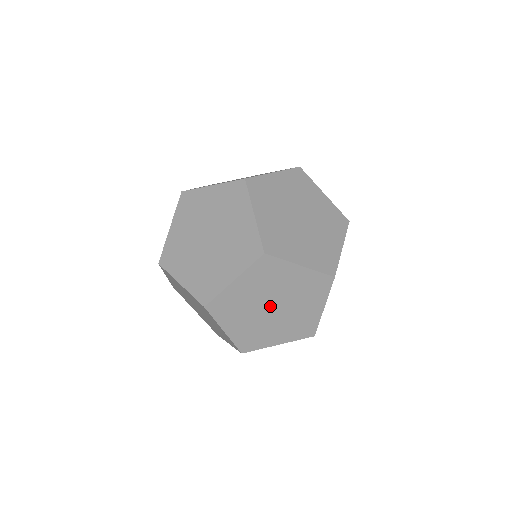
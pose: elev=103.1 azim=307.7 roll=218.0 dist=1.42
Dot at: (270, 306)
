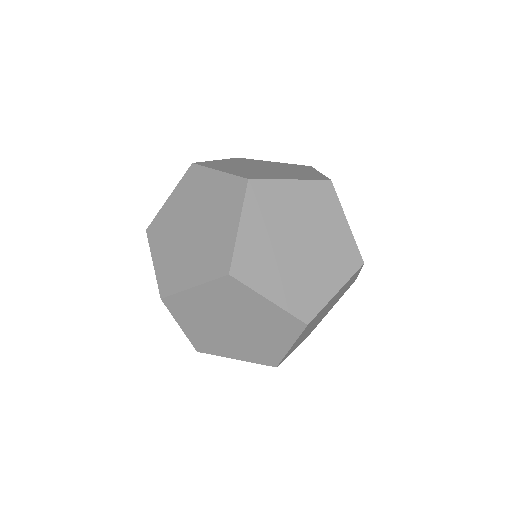
Dot at: (231, 324)
